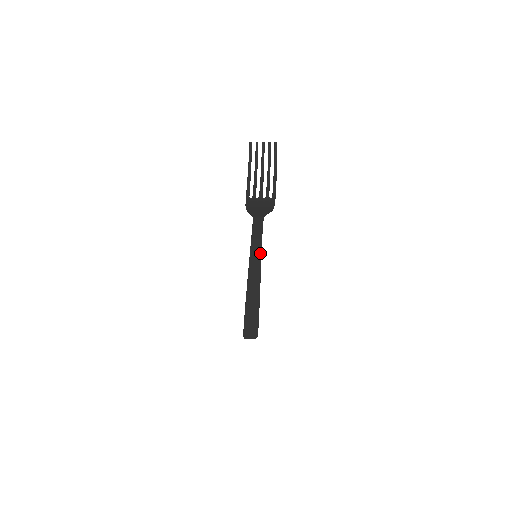
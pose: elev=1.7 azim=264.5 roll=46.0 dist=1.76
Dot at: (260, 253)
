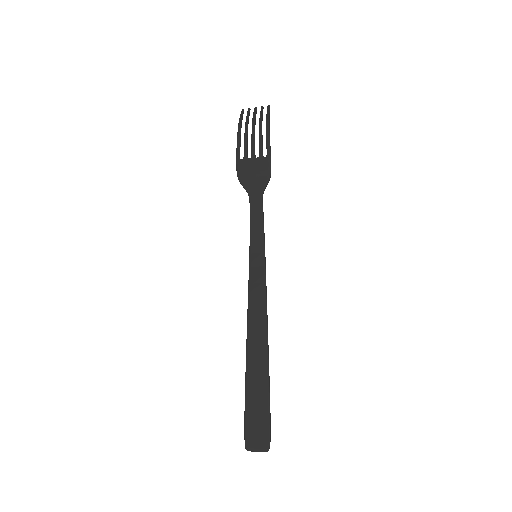
Dot at: (263, 256)
